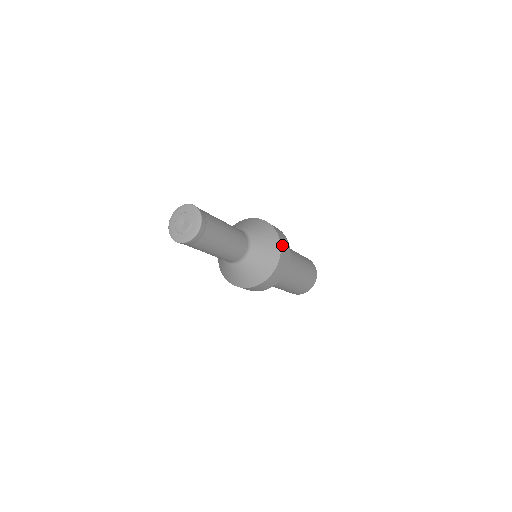
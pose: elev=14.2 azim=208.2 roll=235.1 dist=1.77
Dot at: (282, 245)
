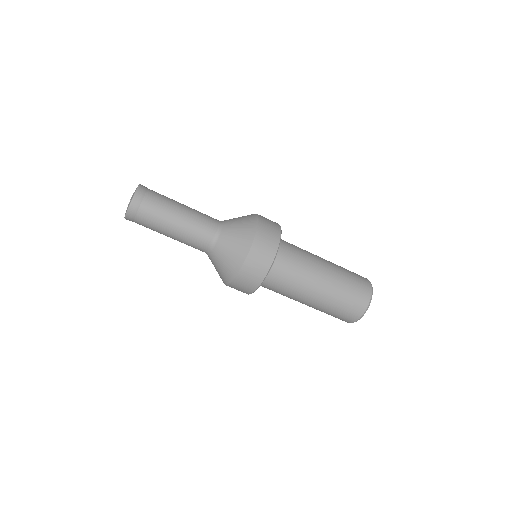
Dot at: (262, 219)
